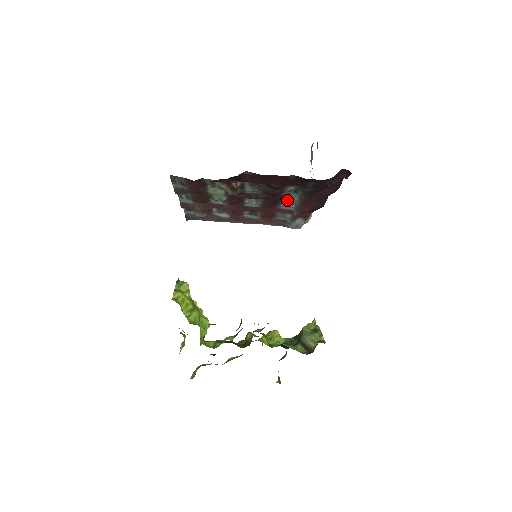
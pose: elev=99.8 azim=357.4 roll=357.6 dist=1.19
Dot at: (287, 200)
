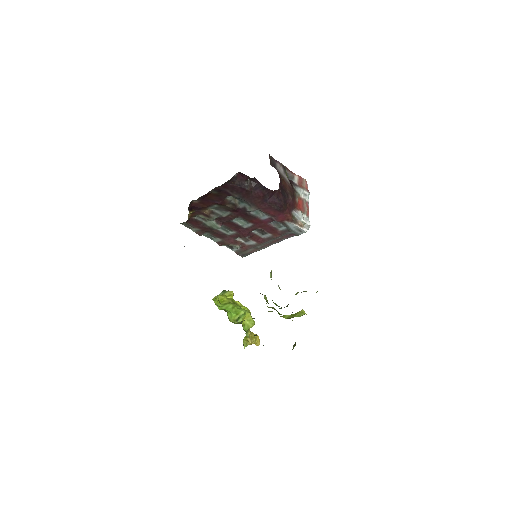
Dot at: (247, 210)
